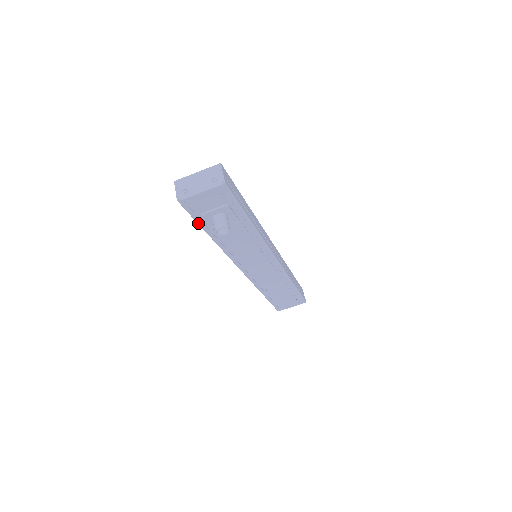
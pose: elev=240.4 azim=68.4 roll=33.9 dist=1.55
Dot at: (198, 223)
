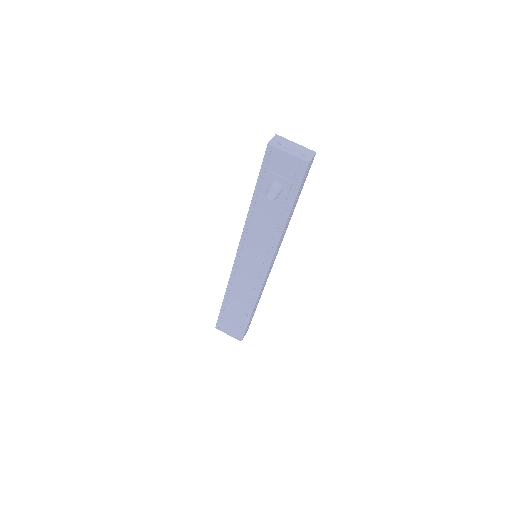
Dot at: (259, 177)
